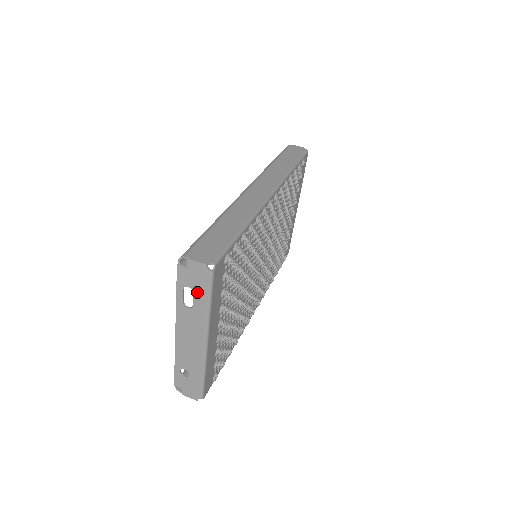
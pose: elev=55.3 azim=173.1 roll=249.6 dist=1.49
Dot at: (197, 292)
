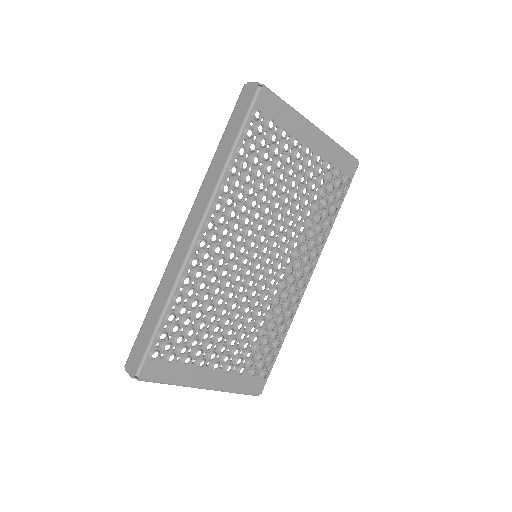
Dot at: occluded
